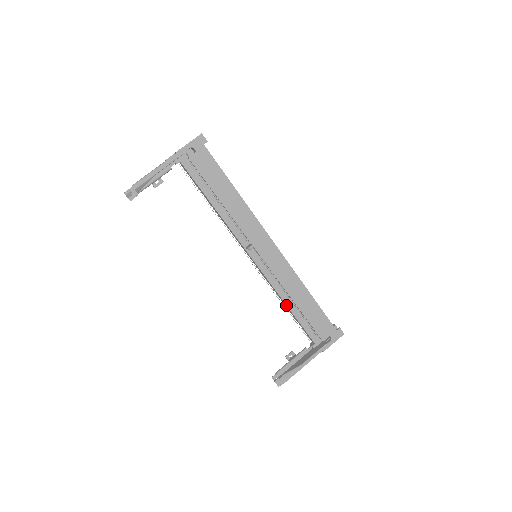
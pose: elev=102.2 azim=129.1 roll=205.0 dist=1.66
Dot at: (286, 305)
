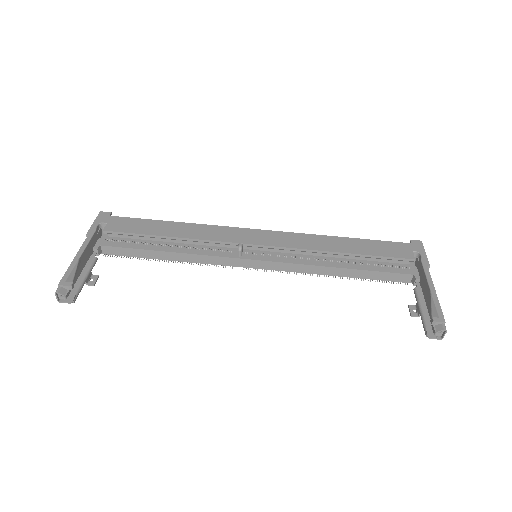
Dot at: (338, 268)
